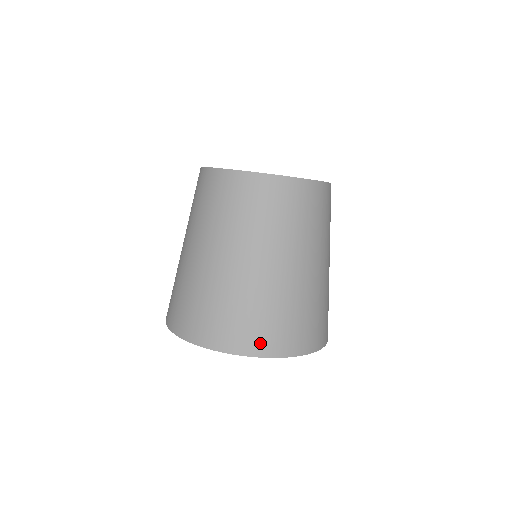
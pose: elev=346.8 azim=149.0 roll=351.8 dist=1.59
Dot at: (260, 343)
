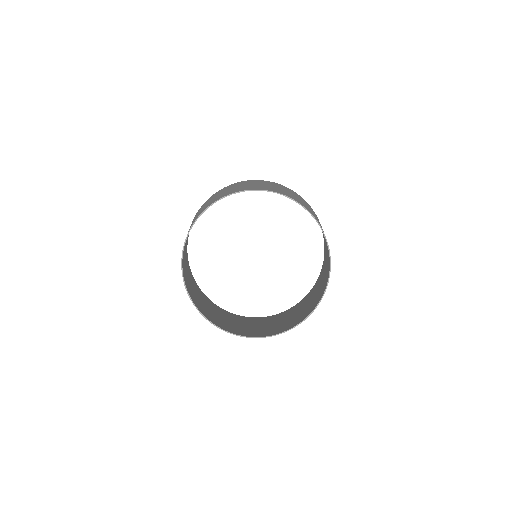
Dot at: occluded
